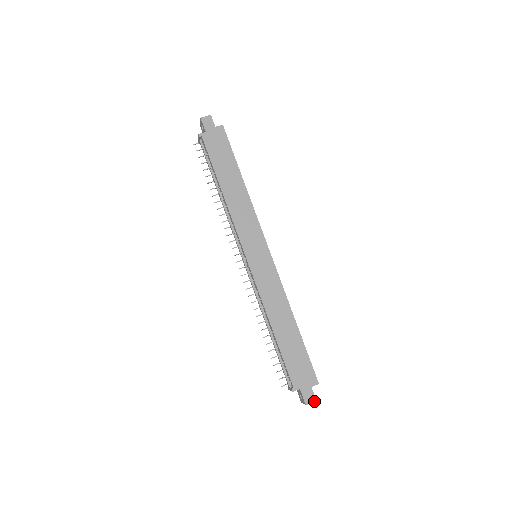
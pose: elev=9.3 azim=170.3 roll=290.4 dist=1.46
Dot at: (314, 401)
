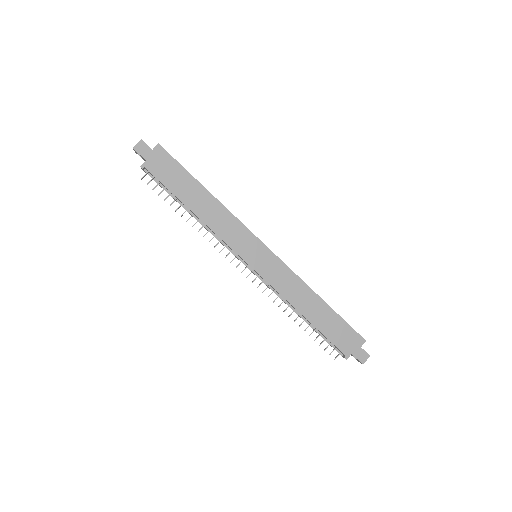
Dot at: (368, 357)
